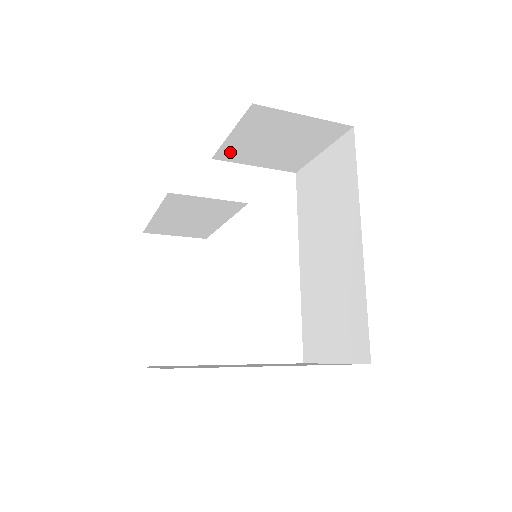
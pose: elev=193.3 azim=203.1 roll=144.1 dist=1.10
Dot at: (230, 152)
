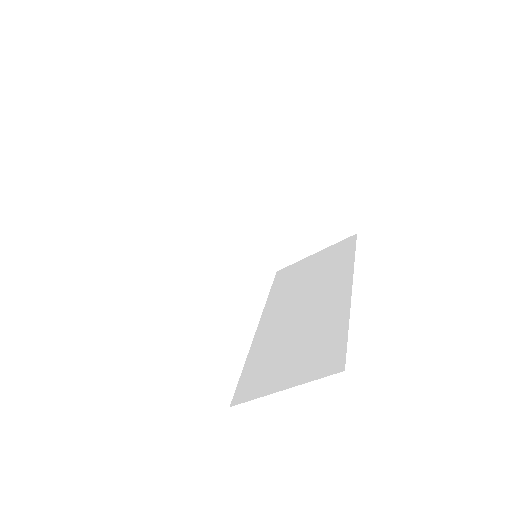
Dot at: occluded
